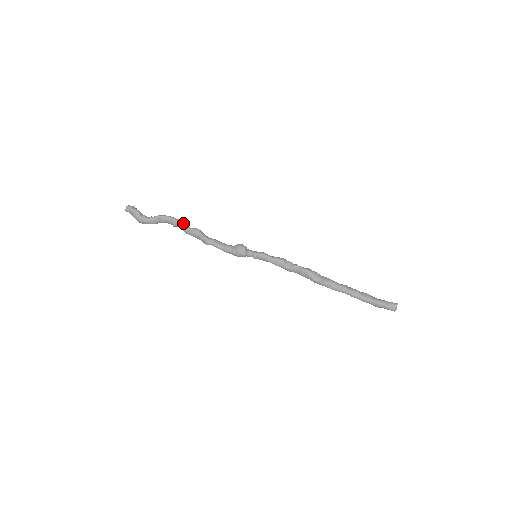
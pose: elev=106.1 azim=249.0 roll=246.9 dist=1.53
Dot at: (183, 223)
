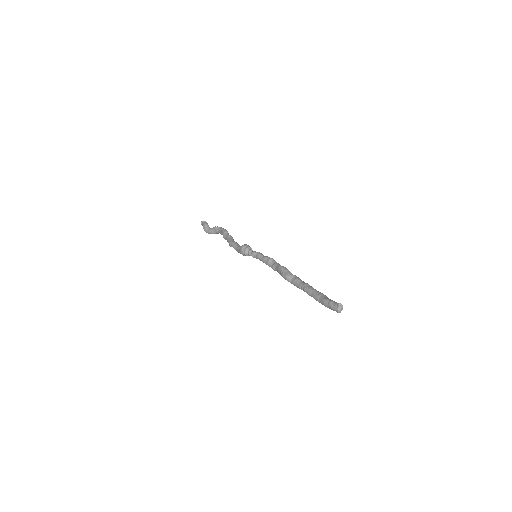
Dot at: (224, 231)
